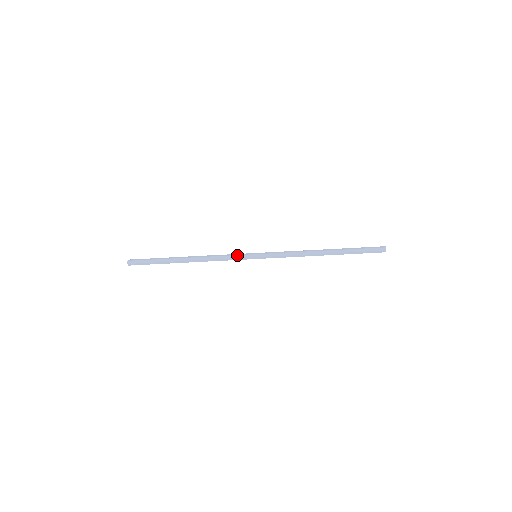
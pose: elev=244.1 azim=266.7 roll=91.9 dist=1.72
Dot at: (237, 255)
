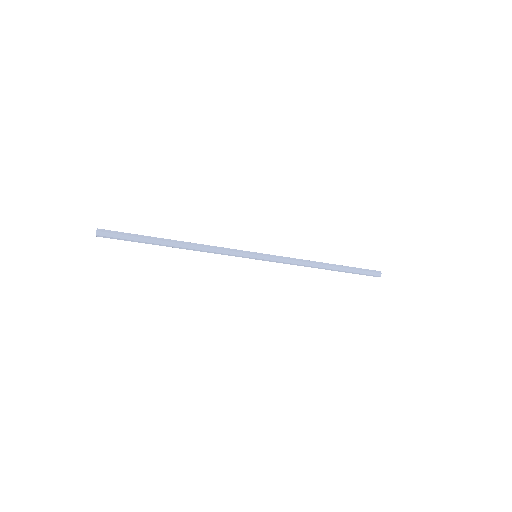
Dot at: (236, 255)
